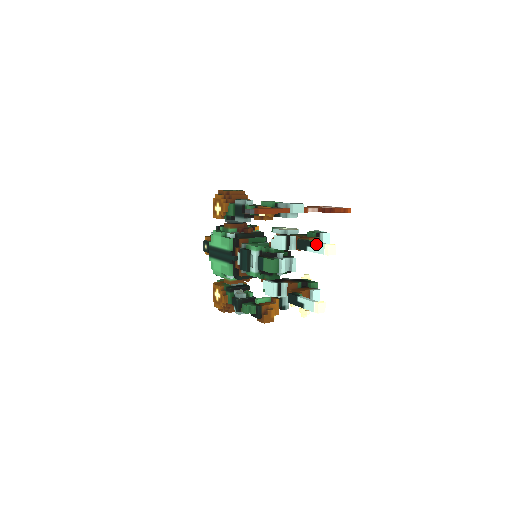
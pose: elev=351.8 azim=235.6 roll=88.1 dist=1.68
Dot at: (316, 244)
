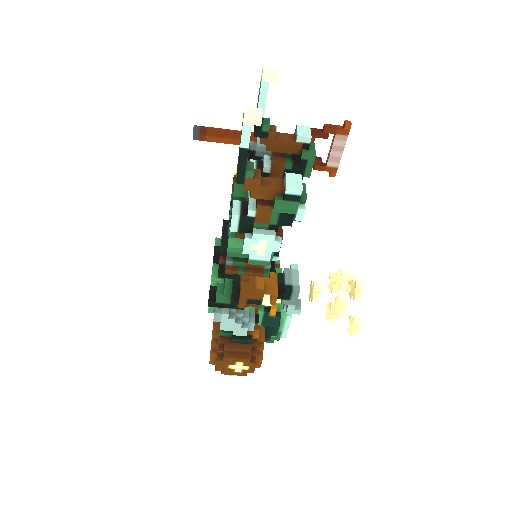
Dot at: (259, 92)
